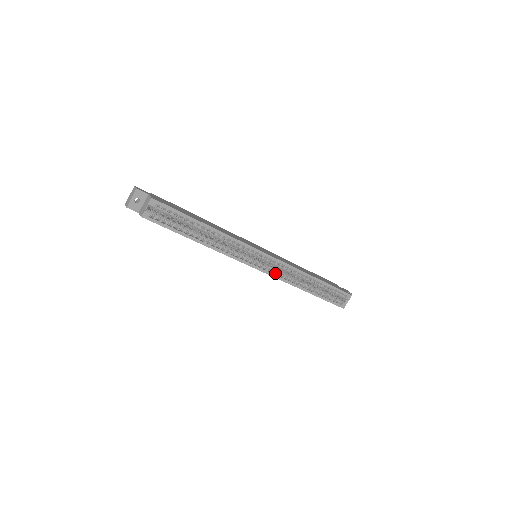
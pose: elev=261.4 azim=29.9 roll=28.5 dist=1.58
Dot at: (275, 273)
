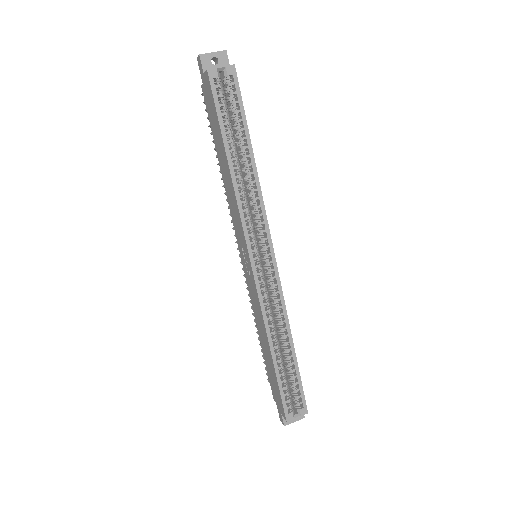
Dot at: (262, 288)
